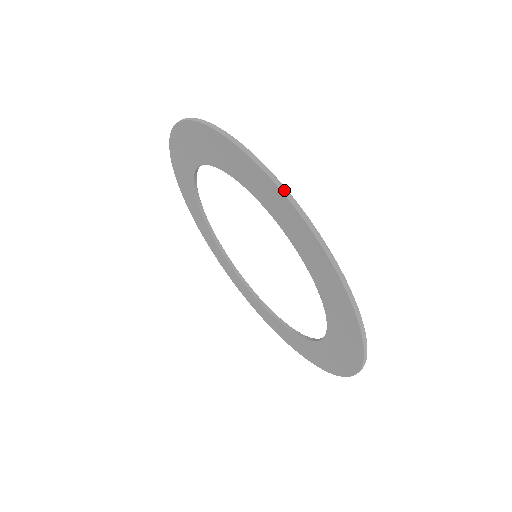
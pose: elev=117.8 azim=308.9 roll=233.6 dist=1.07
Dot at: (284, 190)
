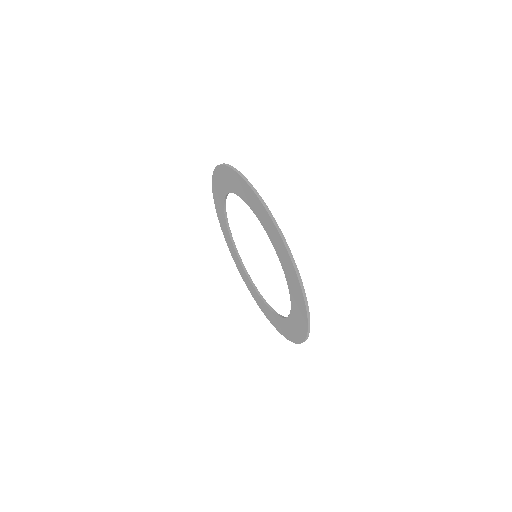
Dot at: (270, 213)
